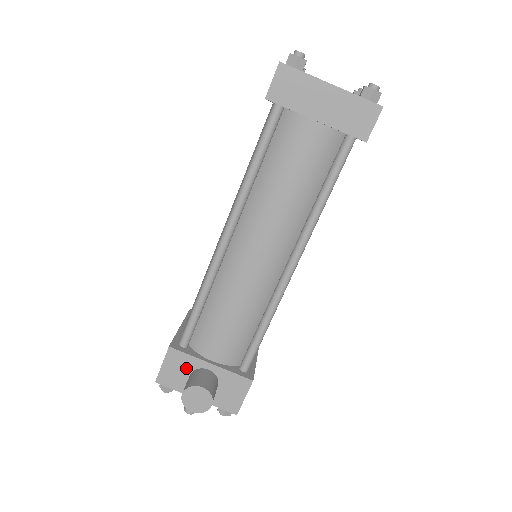
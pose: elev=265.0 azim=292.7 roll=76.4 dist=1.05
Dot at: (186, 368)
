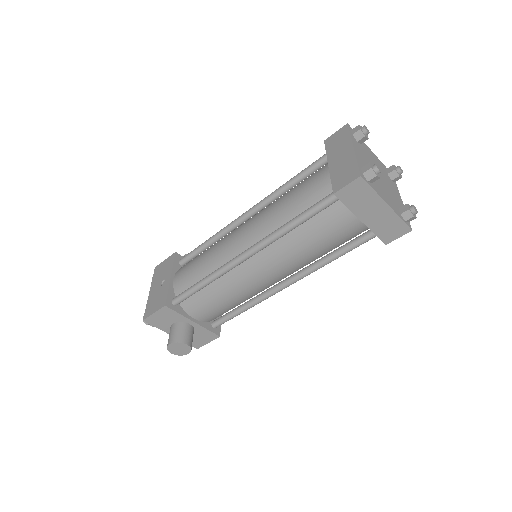
Dot at: (173, 319)
